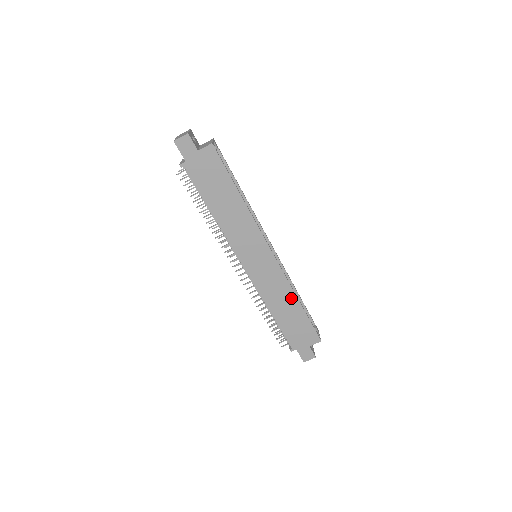
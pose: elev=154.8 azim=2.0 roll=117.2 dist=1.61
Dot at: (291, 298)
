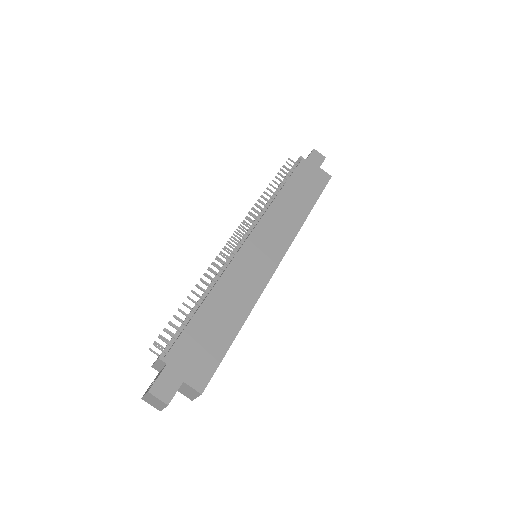
Dot at: (241, 311)
